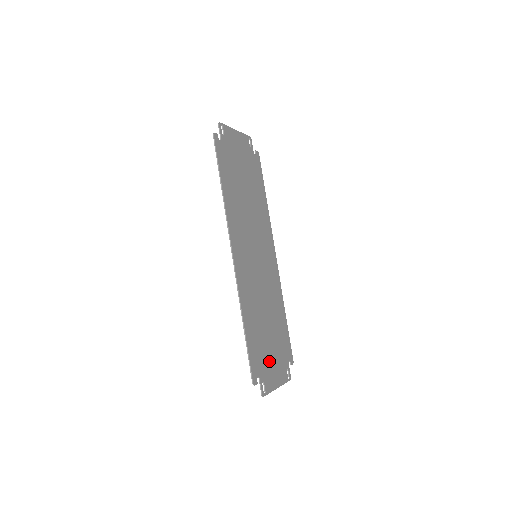
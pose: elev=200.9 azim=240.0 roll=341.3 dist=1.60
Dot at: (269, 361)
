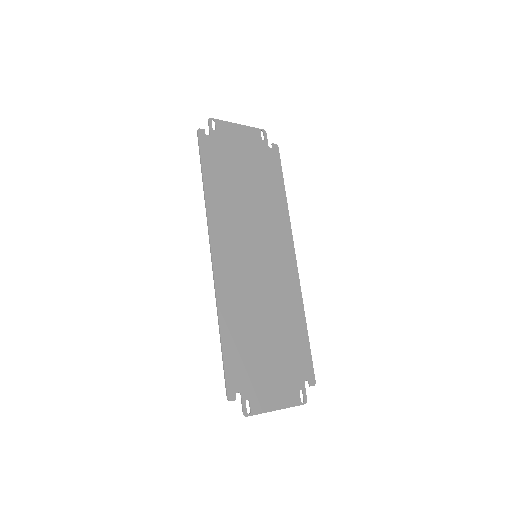
Dot at: (264, 376)
